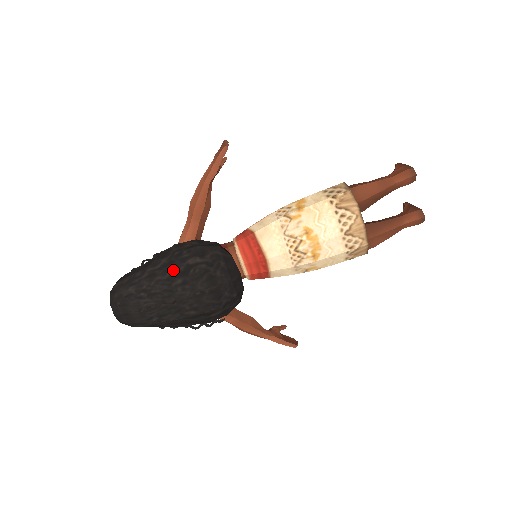
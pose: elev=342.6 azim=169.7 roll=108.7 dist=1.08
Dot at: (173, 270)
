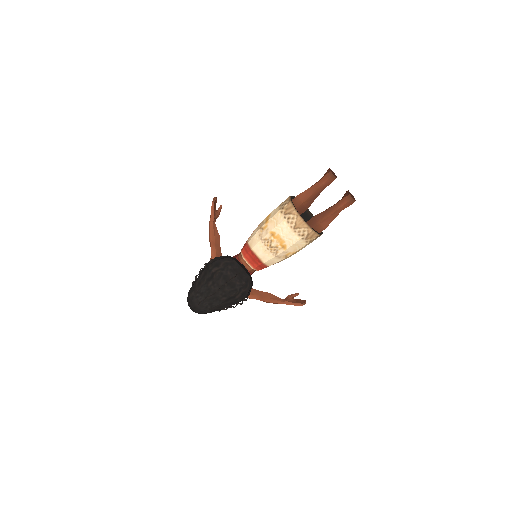
Dot at: (207, 278)
